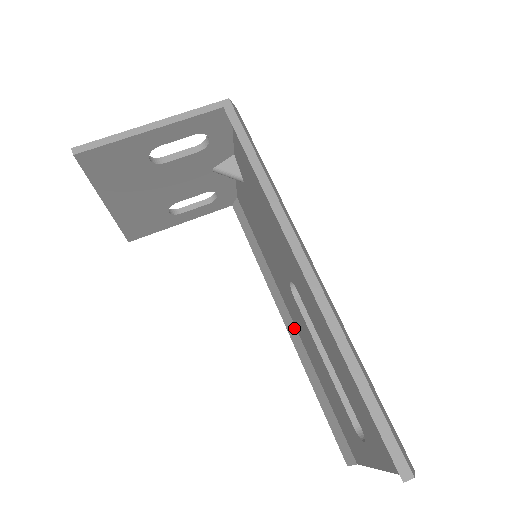
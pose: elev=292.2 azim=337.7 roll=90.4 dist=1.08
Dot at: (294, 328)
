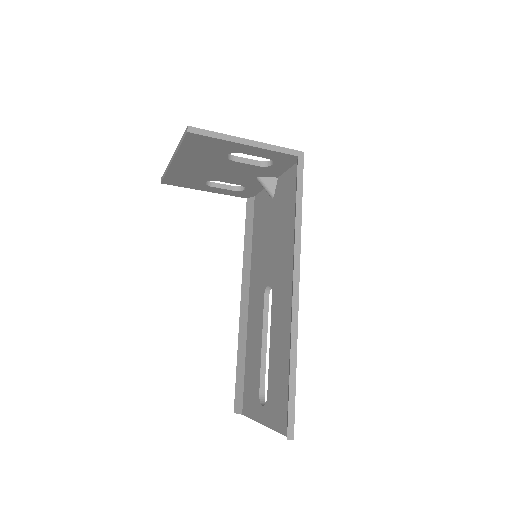
Dot at: (247, 310)
